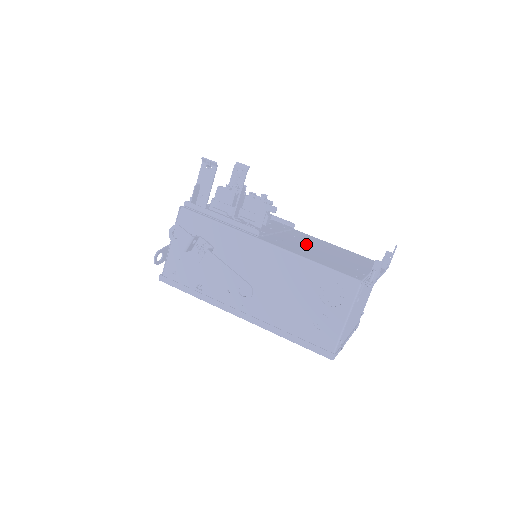
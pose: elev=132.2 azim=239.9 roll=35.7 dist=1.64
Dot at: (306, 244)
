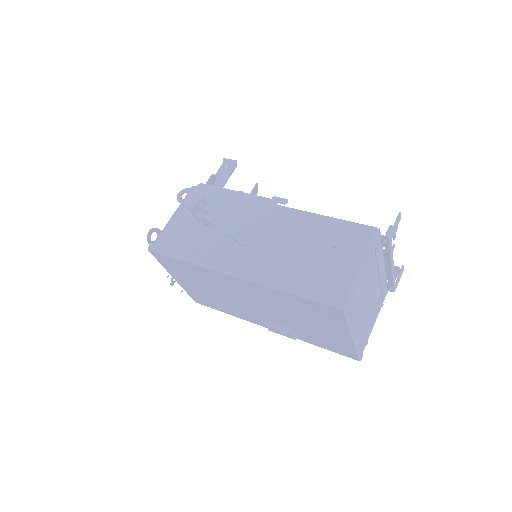
Dot at: occluded
